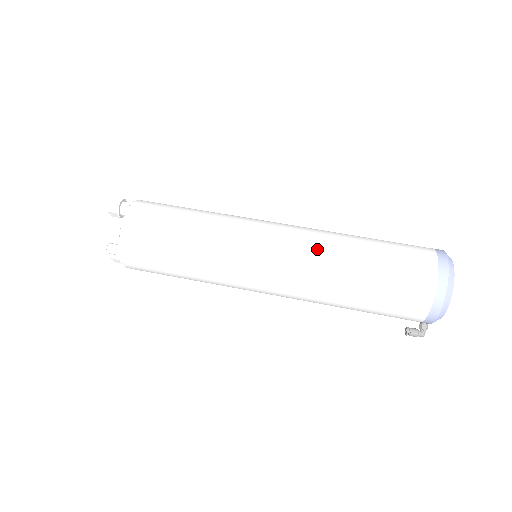
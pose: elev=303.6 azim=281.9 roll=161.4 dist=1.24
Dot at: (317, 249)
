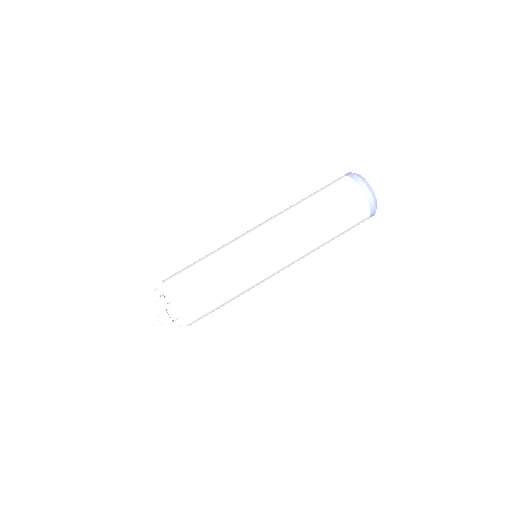
Dot at: (305, 253)
